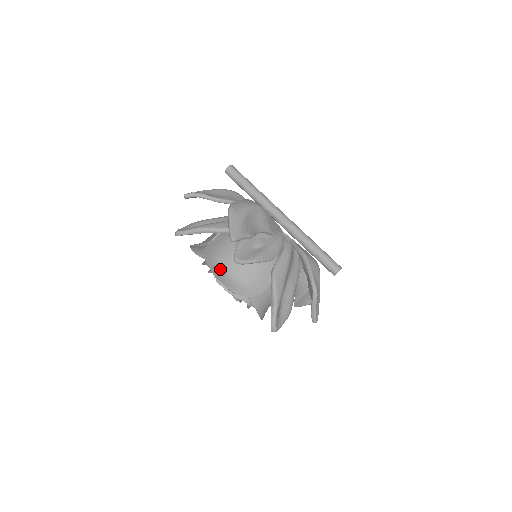
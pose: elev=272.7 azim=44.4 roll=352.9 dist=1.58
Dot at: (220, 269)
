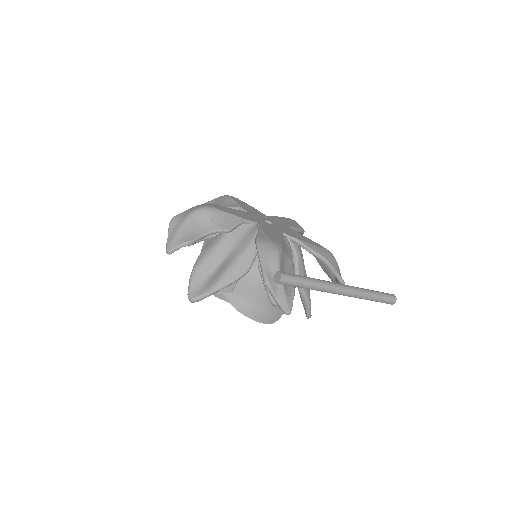
Dot at: (256, 311)
